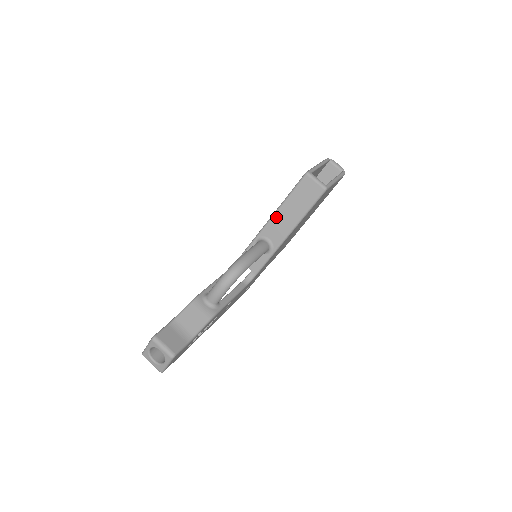
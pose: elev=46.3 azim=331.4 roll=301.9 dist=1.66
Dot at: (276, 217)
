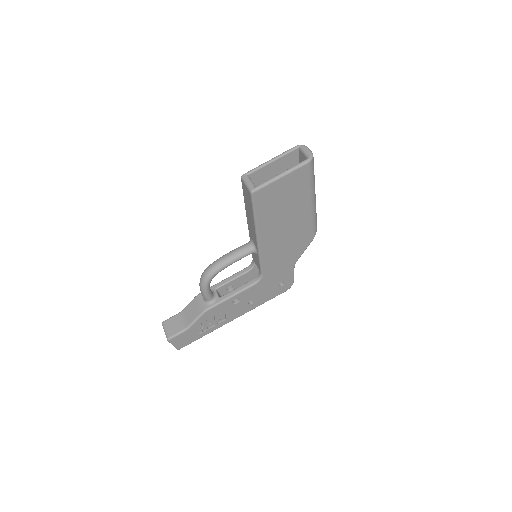
Dot at: (248, 220)
